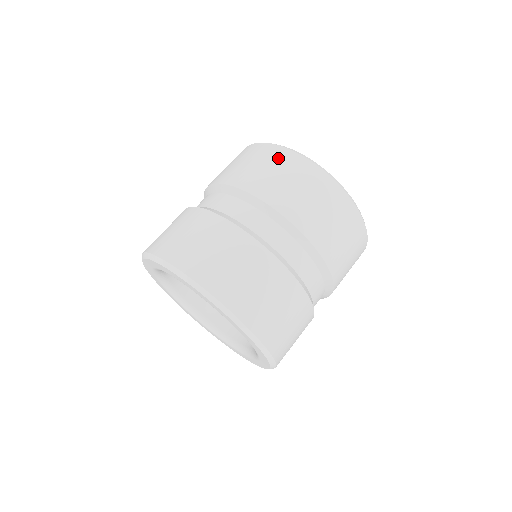
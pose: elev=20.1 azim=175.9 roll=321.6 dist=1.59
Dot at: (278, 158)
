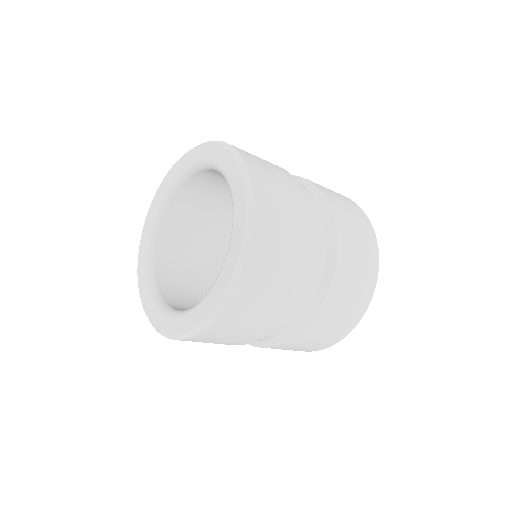
Dot at: occluded
